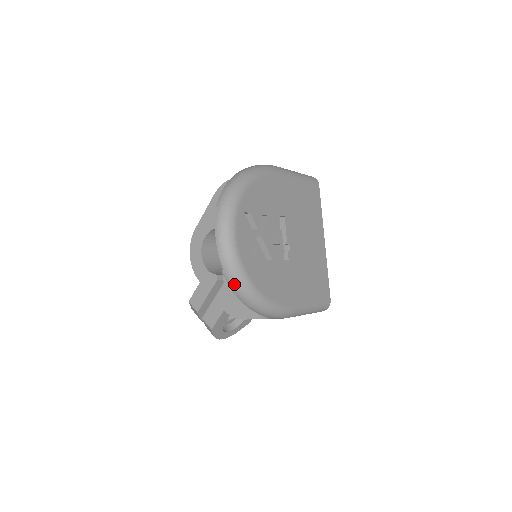
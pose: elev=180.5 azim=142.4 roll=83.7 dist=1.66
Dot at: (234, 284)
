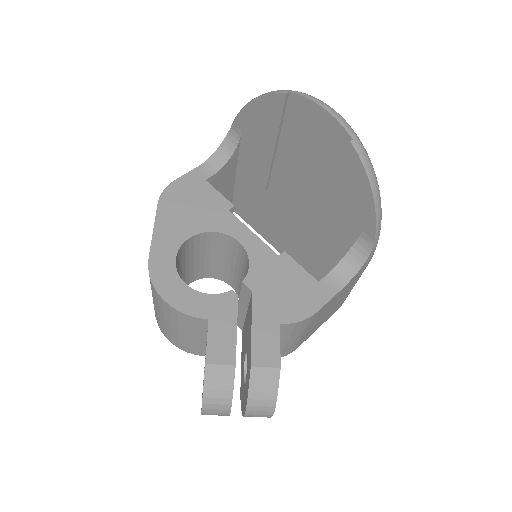
Dot at: (367, 158)
